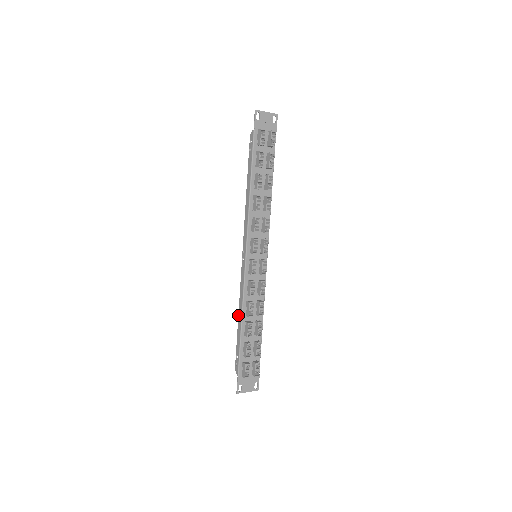
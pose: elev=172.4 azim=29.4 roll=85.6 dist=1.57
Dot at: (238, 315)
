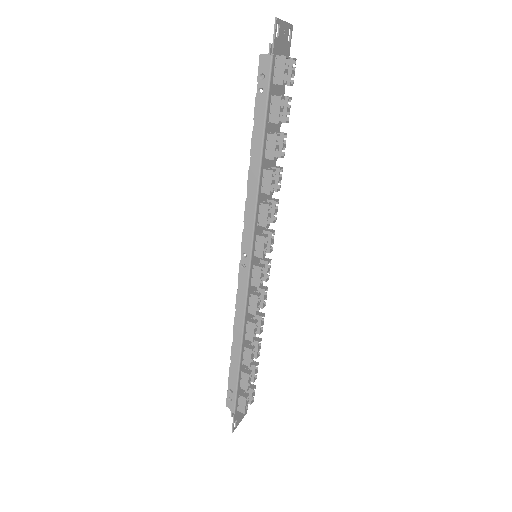
Dot at: occluded
